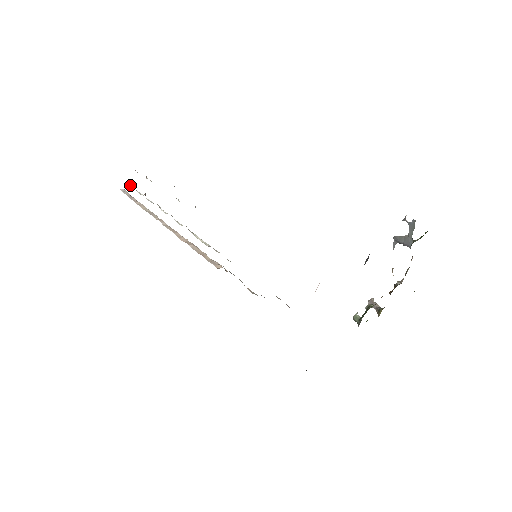
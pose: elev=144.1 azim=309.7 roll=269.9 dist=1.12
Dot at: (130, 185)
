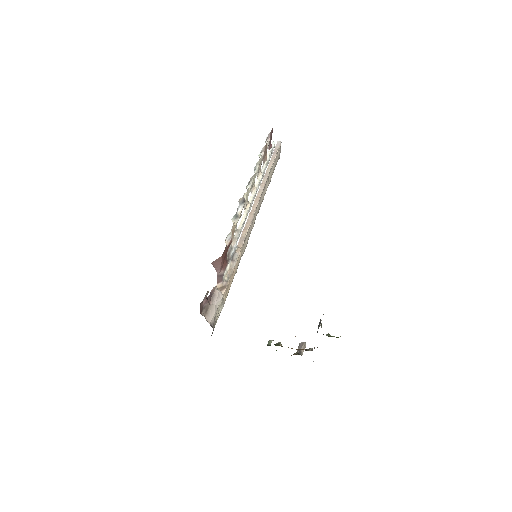
Dot at: (273, 145)
